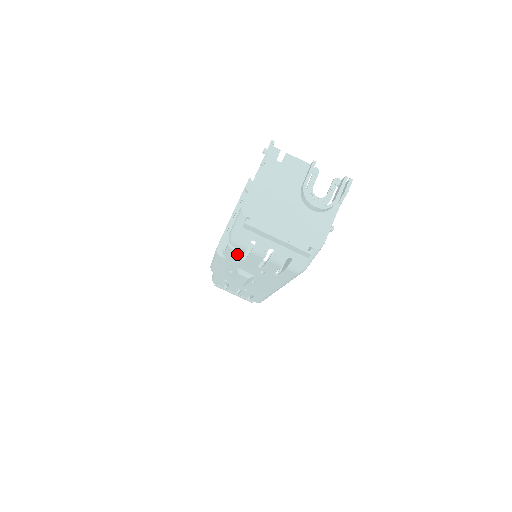
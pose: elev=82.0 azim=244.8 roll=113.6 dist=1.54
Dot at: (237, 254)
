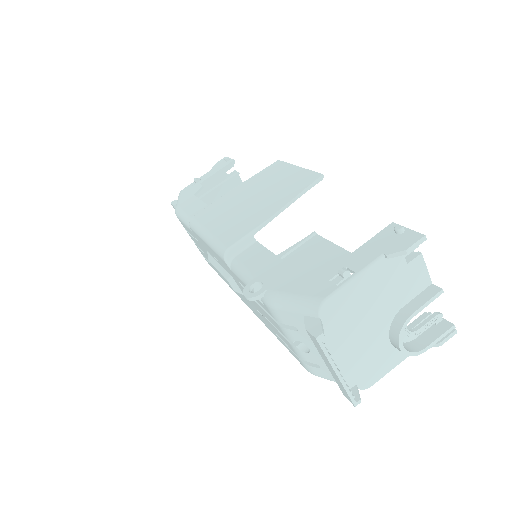
Dot at: occluded
